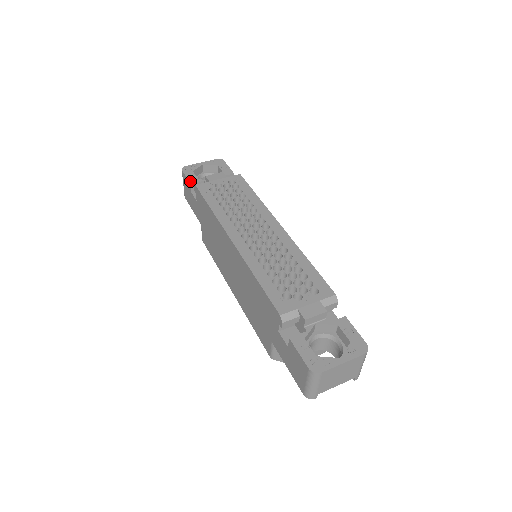
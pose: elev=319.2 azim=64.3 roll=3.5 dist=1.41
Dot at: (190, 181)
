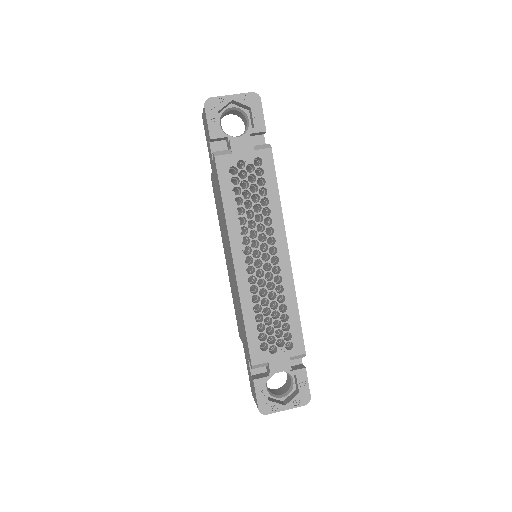
Dot at: (210, 133)
